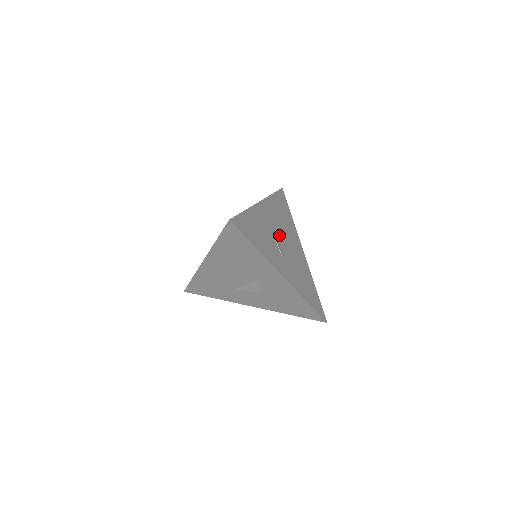
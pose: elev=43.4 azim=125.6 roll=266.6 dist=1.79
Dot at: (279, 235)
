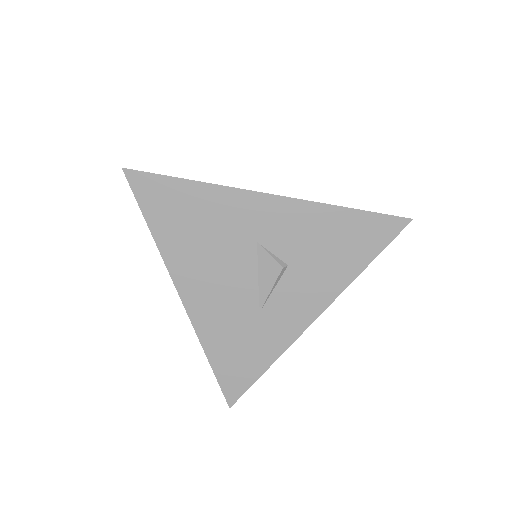
Dot at: occluded
